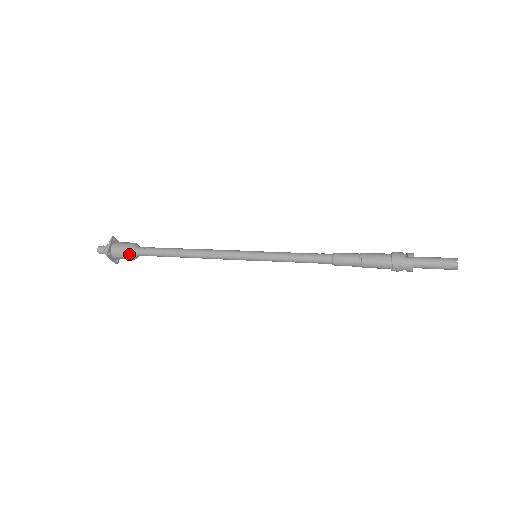
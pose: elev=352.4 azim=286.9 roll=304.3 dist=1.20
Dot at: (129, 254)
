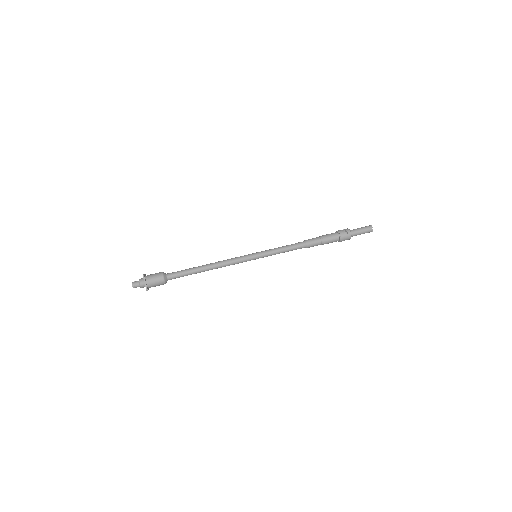
Dot at: (163, 283)
